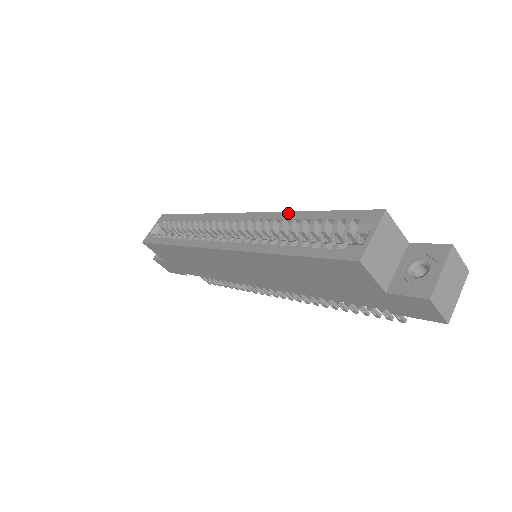
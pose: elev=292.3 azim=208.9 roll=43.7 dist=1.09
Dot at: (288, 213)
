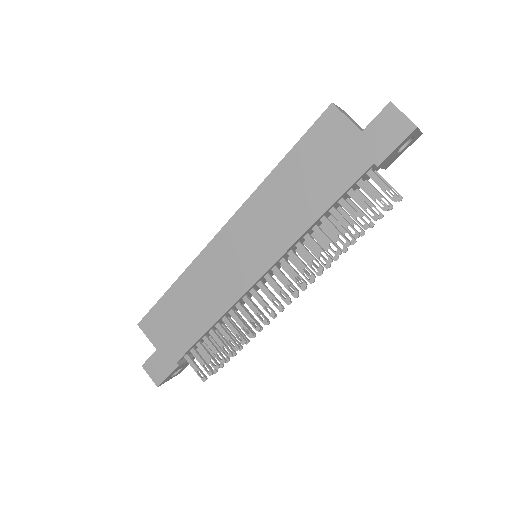
Dot at: occluded
